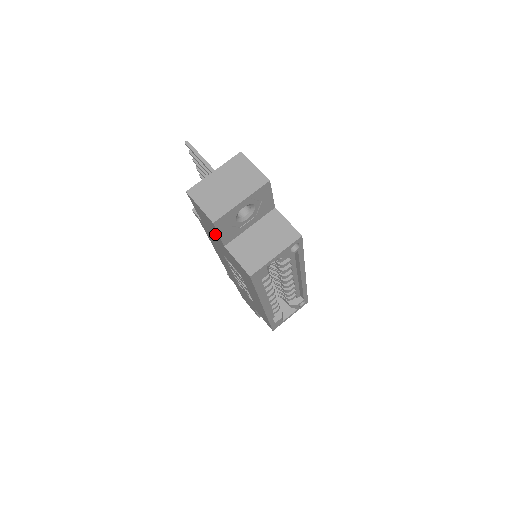
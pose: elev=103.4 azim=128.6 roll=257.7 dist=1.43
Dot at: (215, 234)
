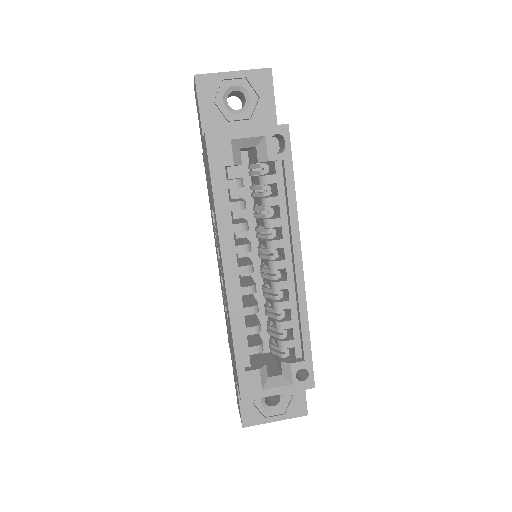
Dot at: occluded
